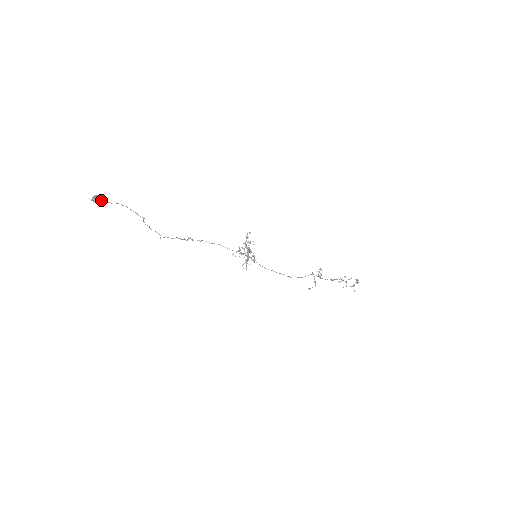
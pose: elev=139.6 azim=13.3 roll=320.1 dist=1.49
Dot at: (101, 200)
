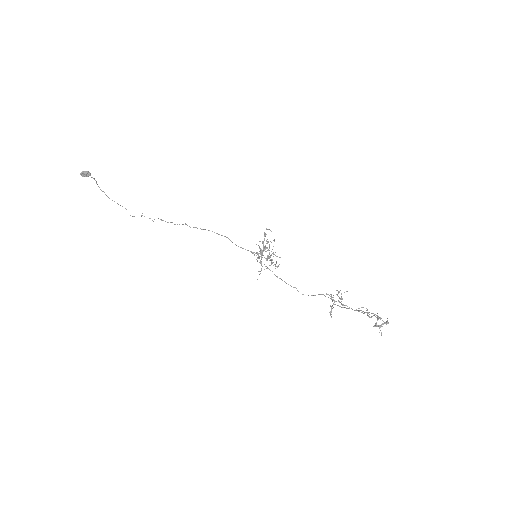
Dot at: (89, 175)
